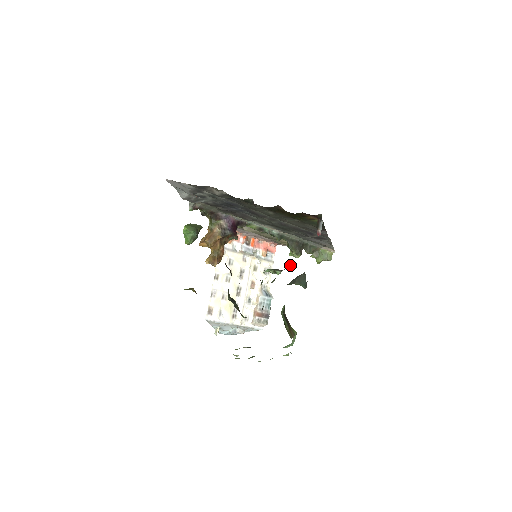
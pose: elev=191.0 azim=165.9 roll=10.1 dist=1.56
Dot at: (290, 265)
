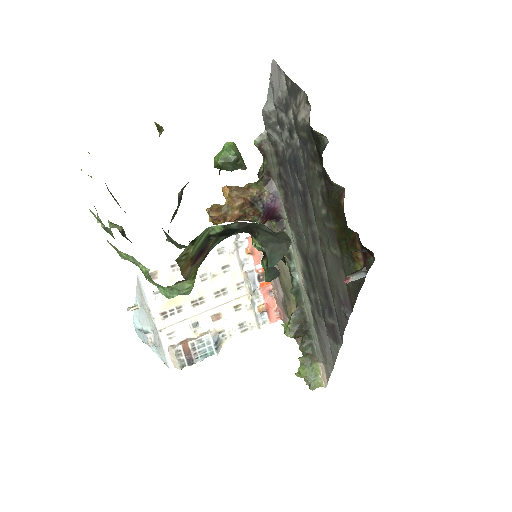
Dot at: occluded
